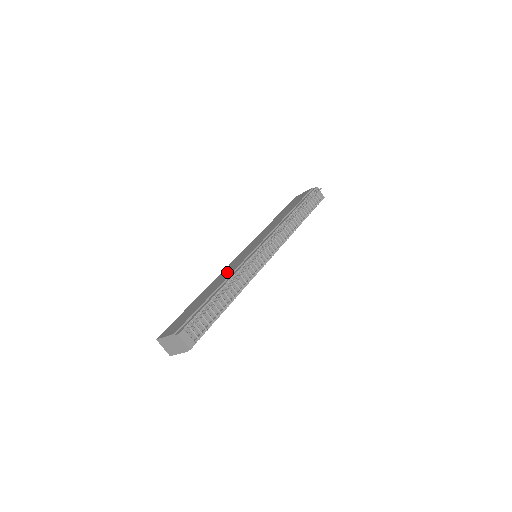
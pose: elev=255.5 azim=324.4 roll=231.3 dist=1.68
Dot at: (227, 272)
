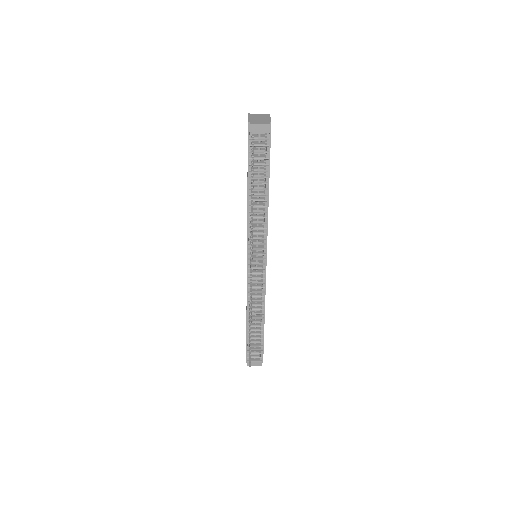
Dot at: occluded
